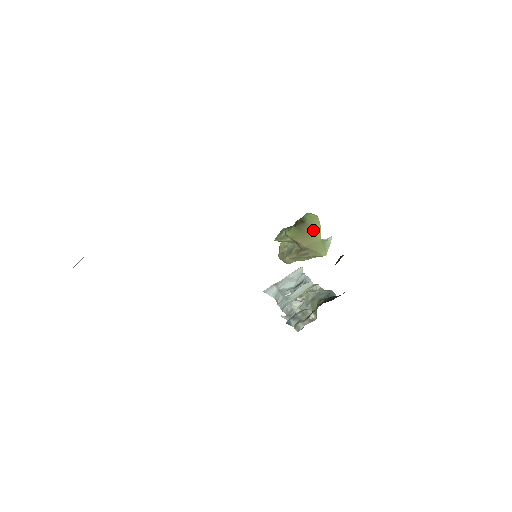
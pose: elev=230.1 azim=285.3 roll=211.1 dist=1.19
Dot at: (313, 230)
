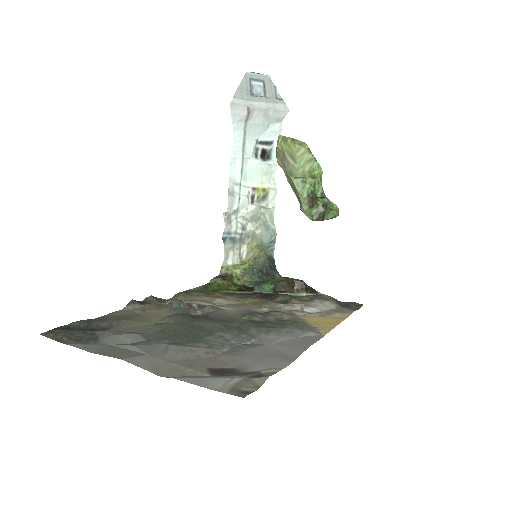
Dot at: occluded
